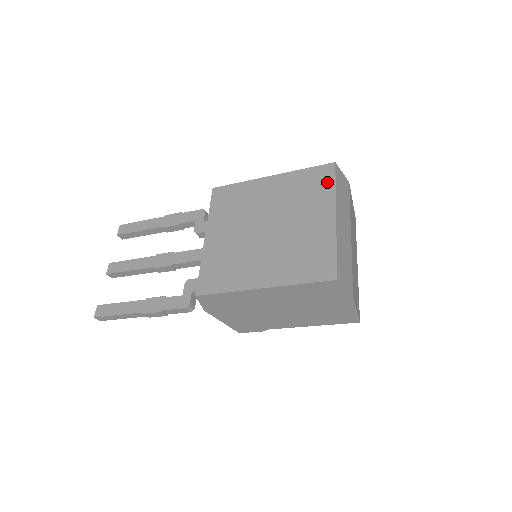
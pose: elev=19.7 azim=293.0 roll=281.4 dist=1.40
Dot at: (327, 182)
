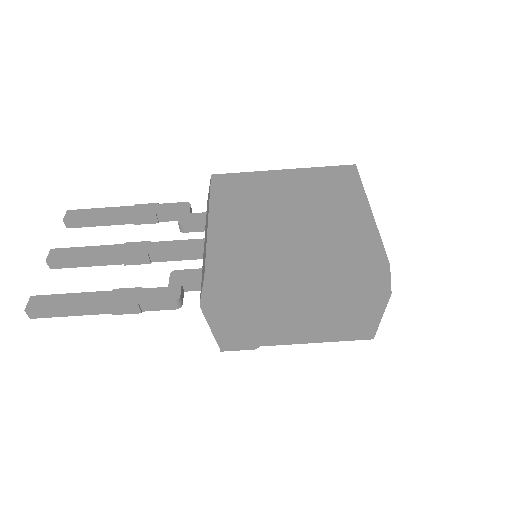
Dot at: (352, 179)
